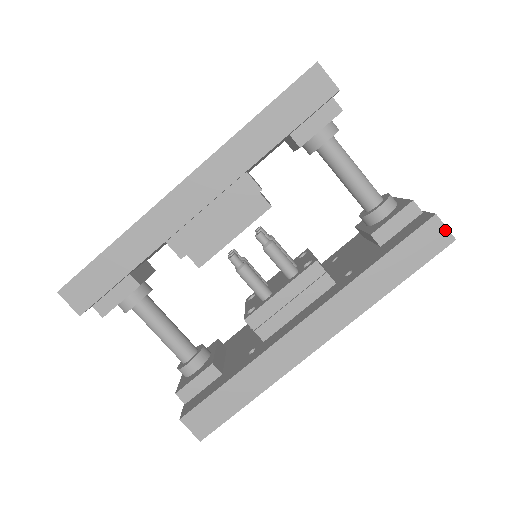
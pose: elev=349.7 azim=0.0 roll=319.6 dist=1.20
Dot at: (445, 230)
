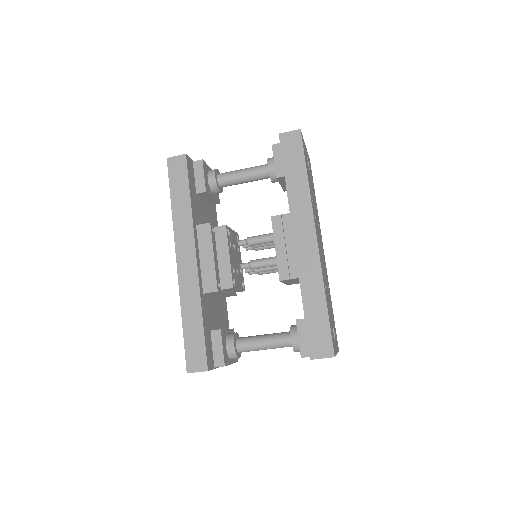
Dot at: (291, 133)
